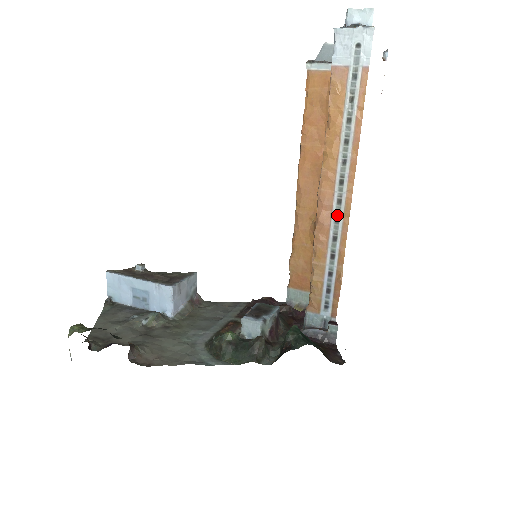
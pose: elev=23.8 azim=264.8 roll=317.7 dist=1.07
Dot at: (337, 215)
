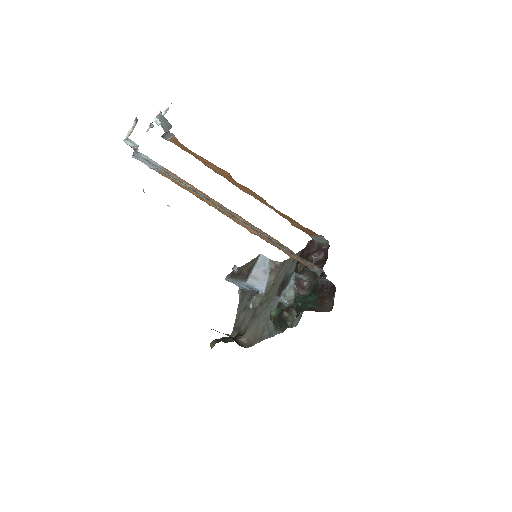
Dot at: (254, 229)
